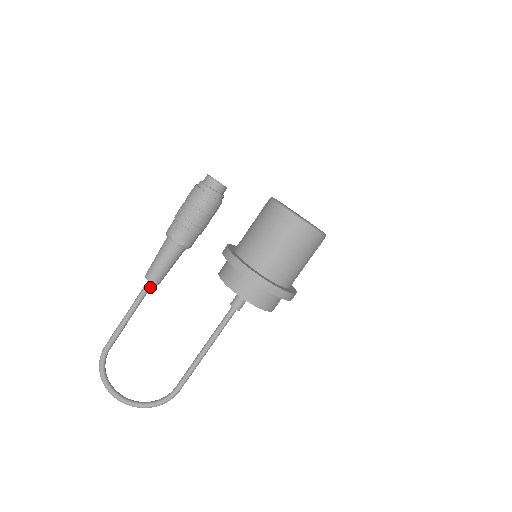
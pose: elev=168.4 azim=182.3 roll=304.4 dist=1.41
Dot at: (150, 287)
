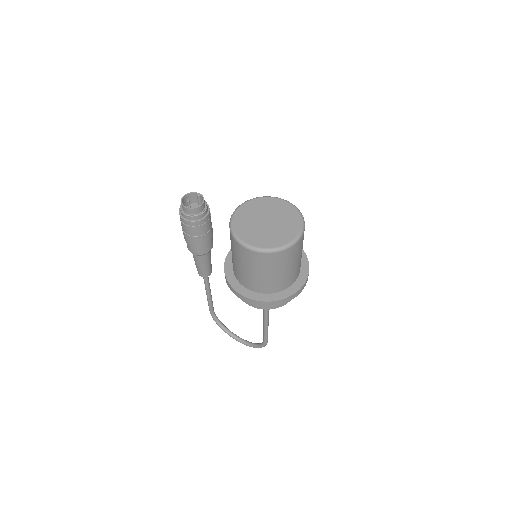
Dot at: (206, 277)
